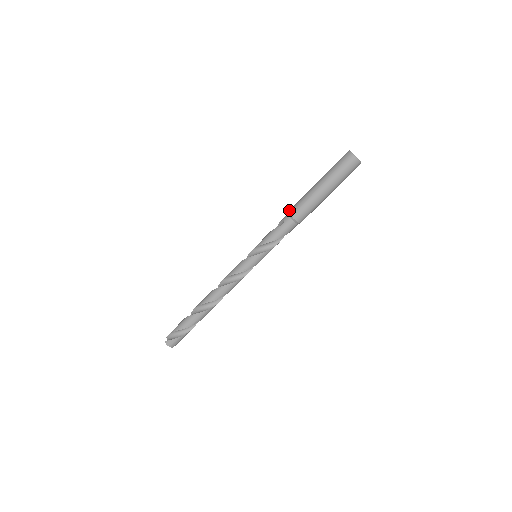
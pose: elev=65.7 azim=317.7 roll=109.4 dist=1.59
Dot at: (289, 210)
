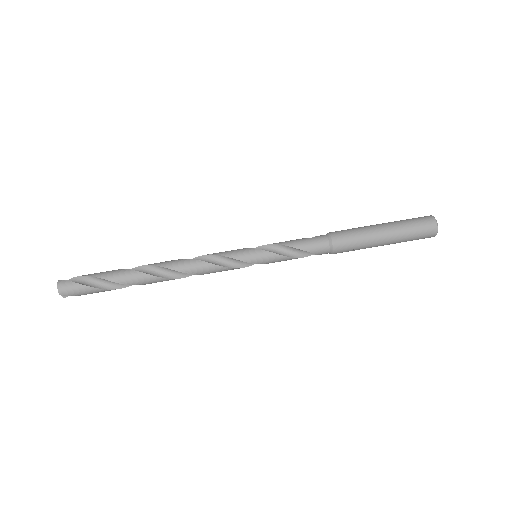
Dot at: occluded
